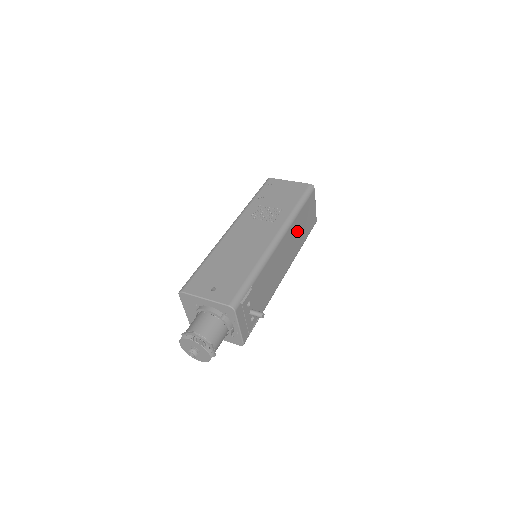
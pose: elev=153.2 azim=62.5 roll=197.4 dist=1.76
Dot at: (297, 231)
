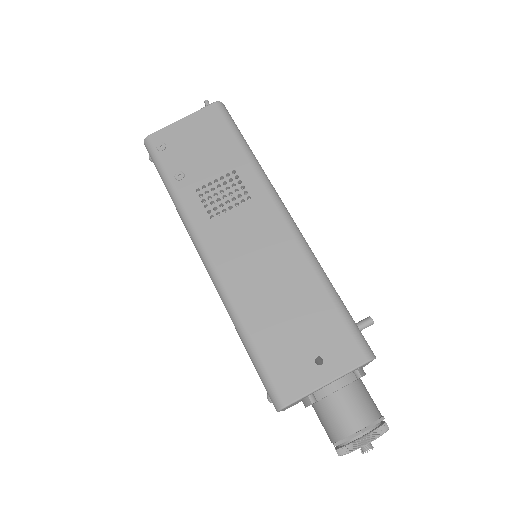
Dot at: occluded
